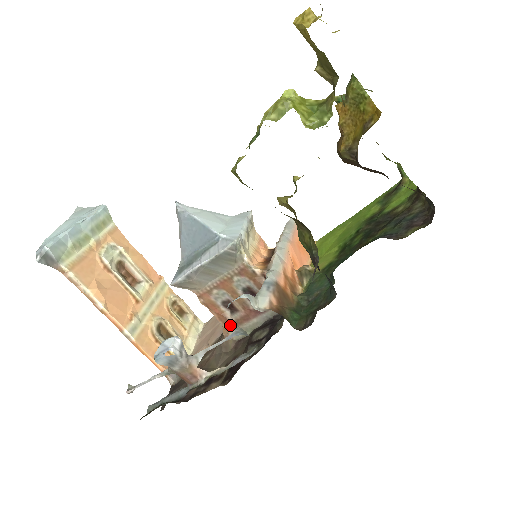
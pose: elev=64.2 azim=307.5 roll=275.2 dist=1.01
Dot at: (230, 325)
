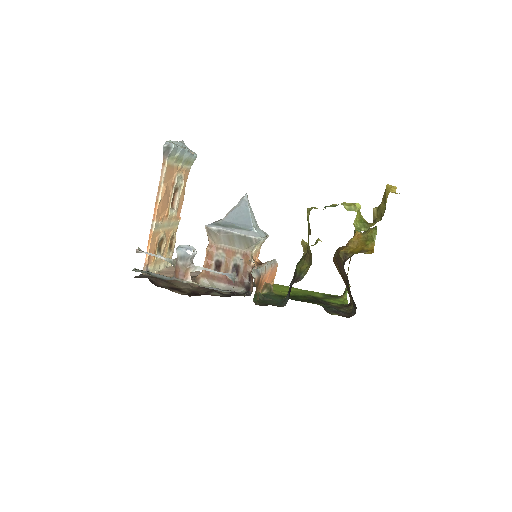
Dot at: (207, 275)
